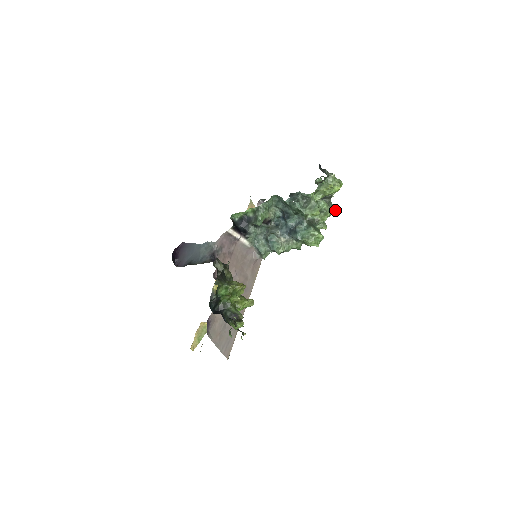
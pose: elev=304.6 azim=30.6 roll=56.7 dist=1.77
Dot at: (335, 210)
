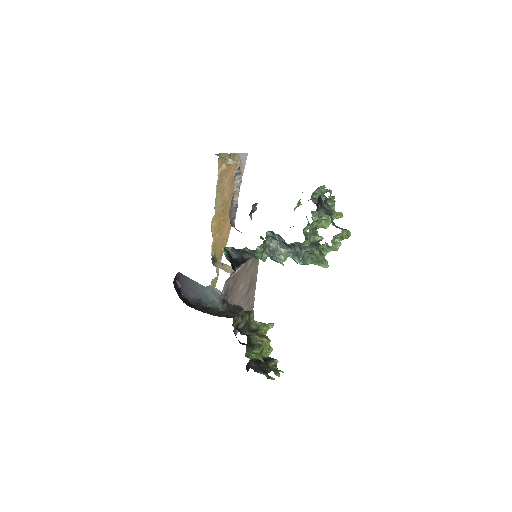
Dot at: (337, 217)
